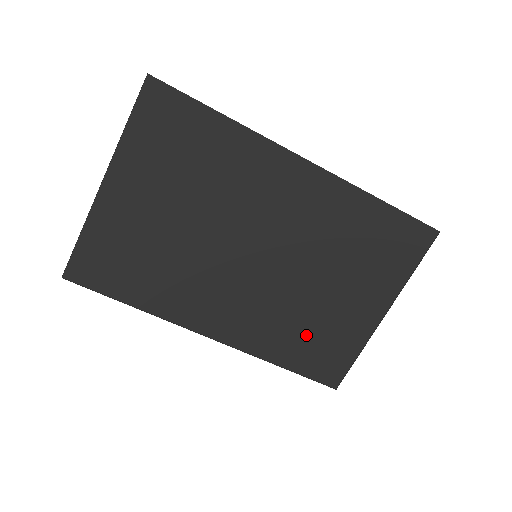
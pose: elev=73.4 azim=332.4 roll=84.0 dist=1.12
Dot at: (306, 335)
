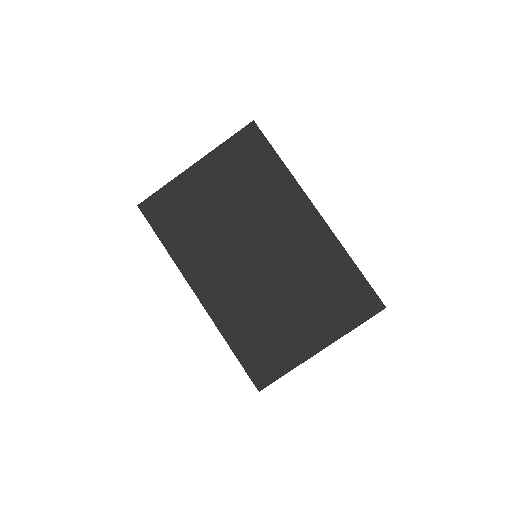
Dot at: (259, 333)
